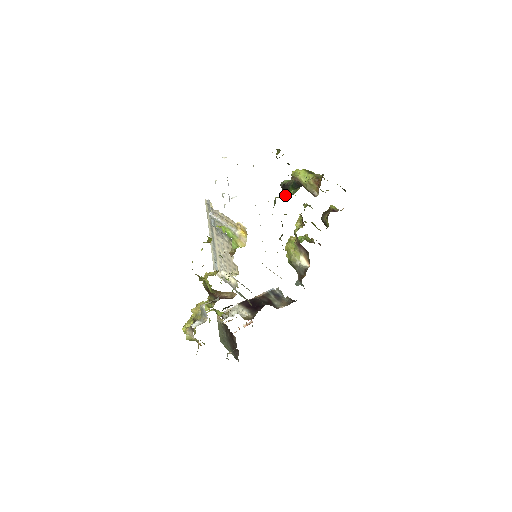
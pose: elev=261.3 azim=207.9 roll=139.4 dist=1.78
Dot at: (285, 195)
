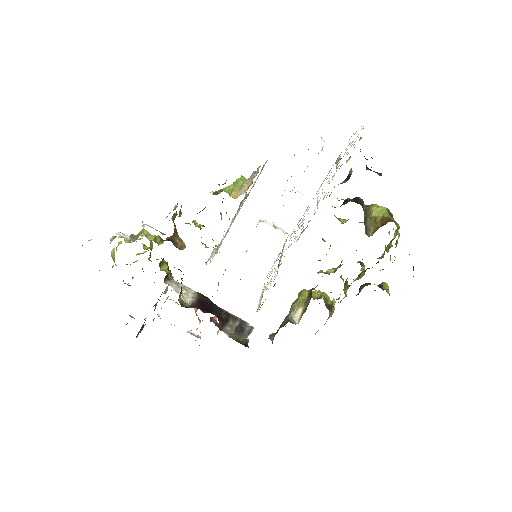
Dot at: occluded
